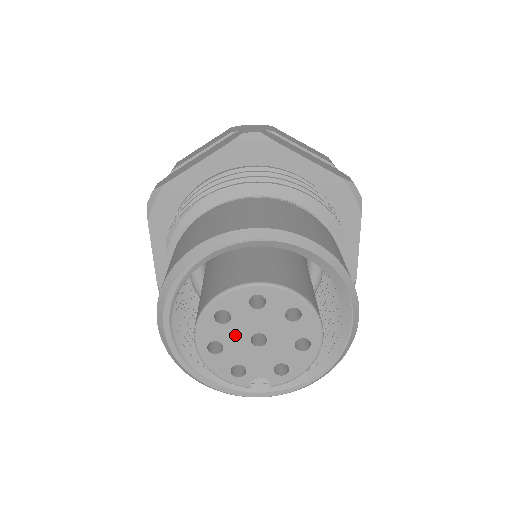
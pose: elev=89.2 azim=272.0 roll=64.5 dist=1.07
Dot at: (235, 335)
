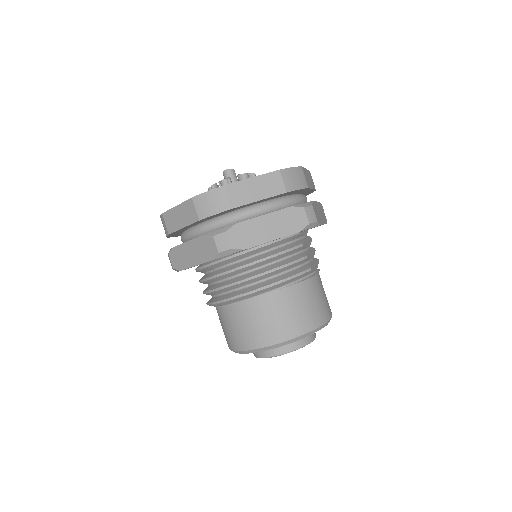
Dot at: occluded
